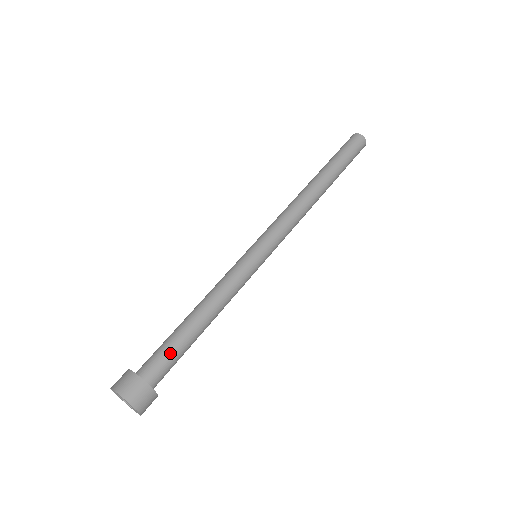
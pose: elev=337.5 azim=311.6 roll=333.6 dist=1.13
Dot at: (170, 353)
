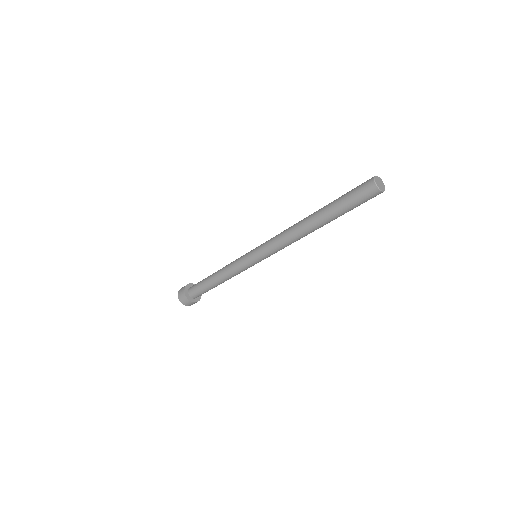
Dot at: (202, 292)
